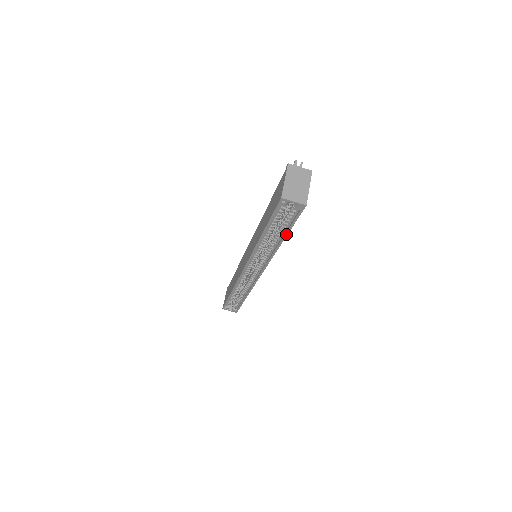
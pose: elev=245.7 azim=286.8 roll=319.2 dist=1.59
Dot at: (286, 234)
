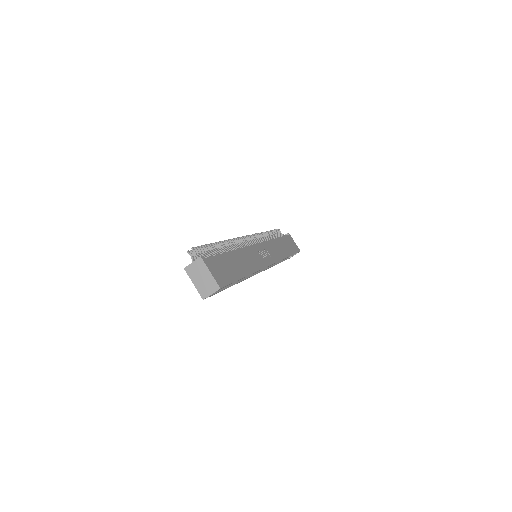
Dot at: occluded
